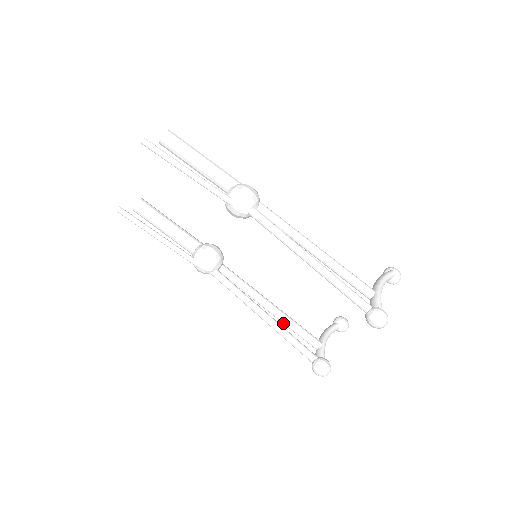
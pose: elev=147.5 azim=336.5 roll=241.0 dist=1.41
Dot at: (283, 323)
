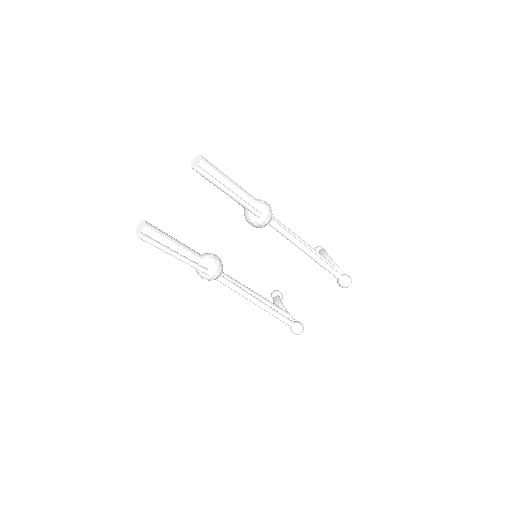
Dot at: occluded
